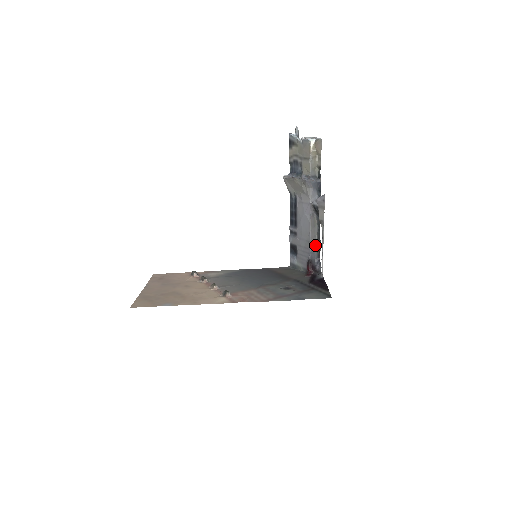
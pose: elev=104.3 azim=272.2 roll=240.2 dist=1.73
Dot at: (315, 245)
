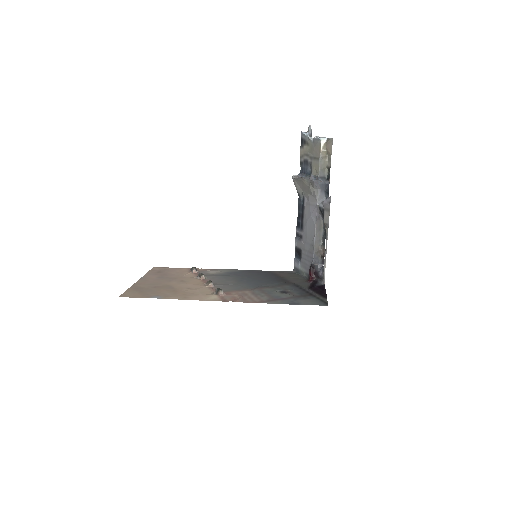
Dot at: (319, 250)
